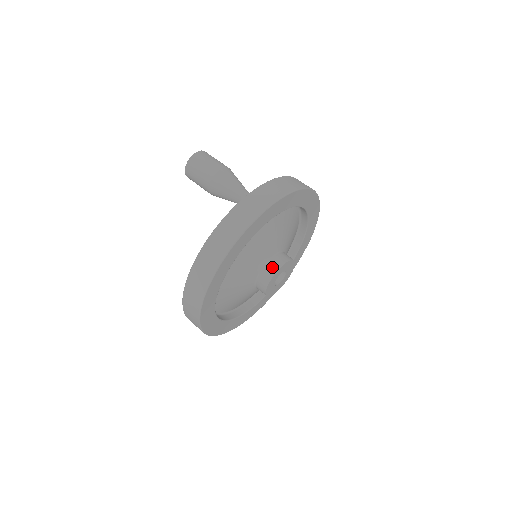
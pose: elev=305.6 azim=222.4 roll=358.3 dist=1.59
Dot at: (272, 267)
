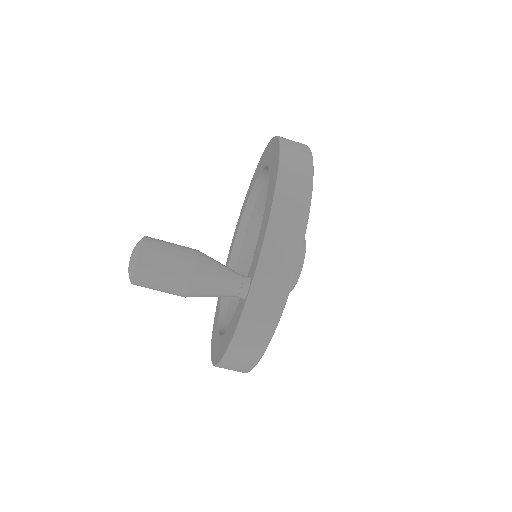
Dot at: occluded
